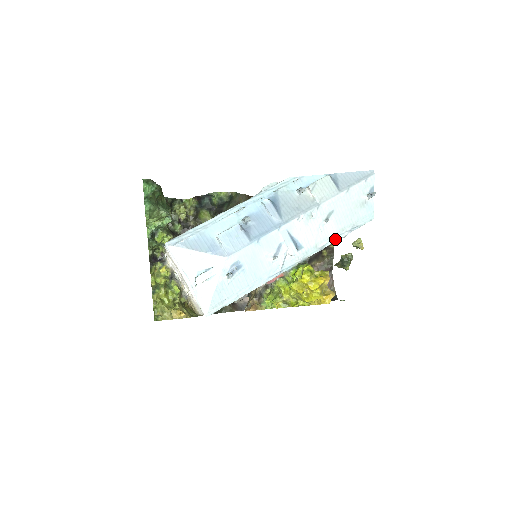
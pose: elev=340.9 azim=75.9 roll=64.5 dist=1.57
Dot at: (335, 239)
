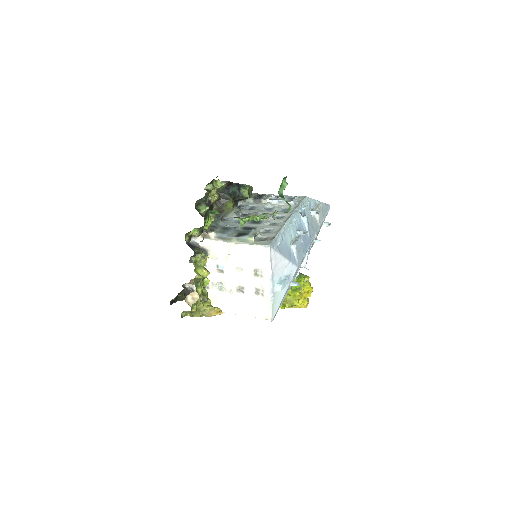
Dot at: occluded
